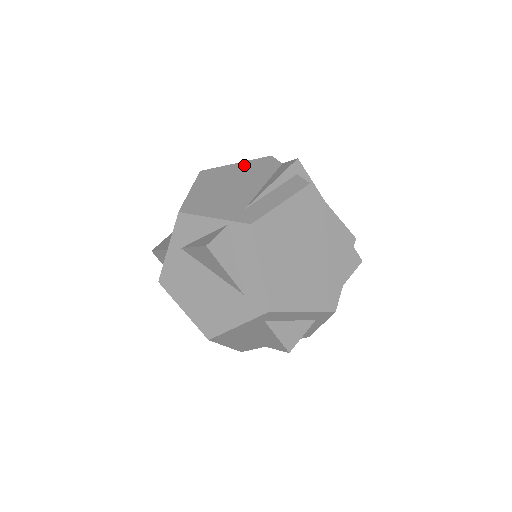
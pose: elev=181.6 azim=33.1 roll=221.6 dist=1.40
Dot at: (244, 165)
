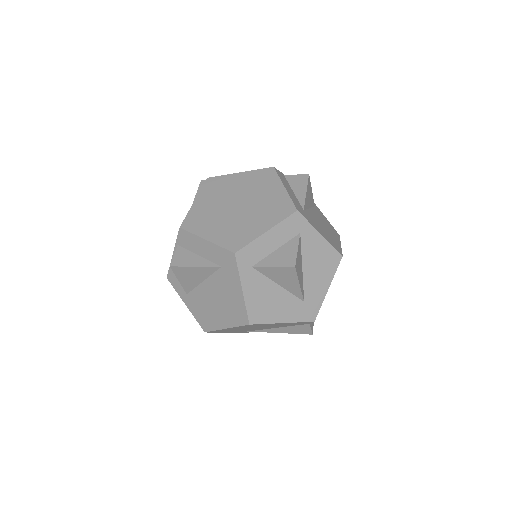
Dot at: occluded
